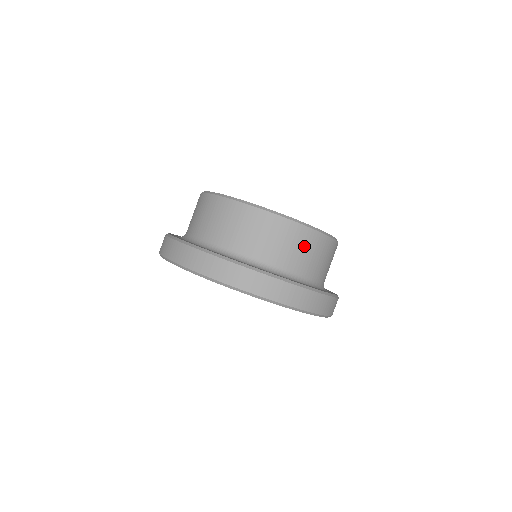
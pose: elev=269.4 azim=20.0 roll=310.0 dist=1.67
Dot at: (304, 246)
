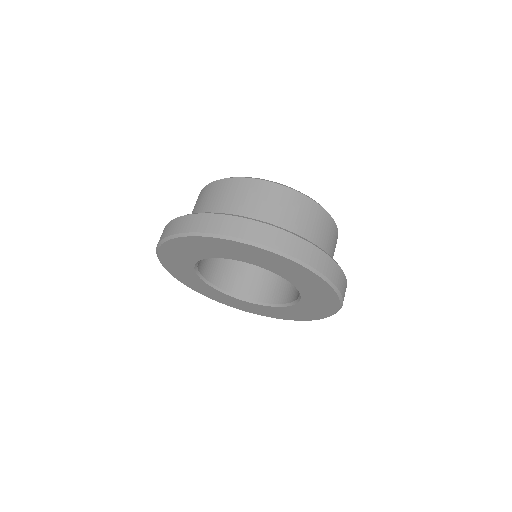
Dot at: (281, 203)
